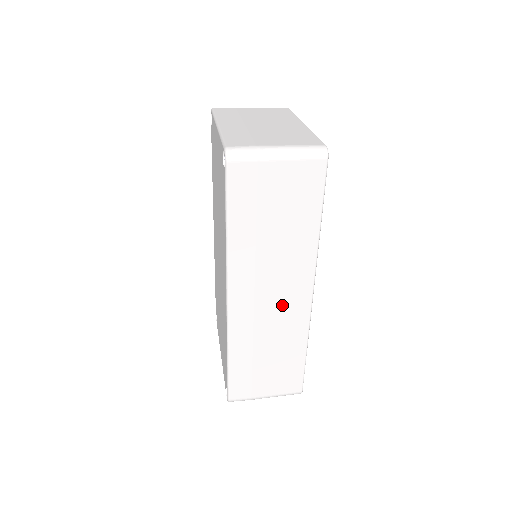
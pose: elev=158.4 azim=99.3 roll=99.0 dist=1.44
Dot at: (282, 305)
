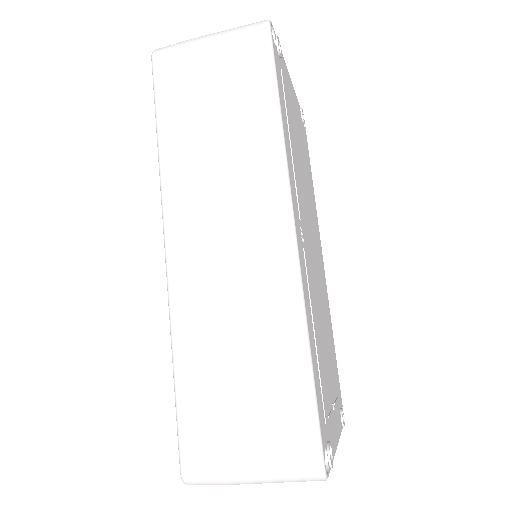
Dot at: (246, 251)
